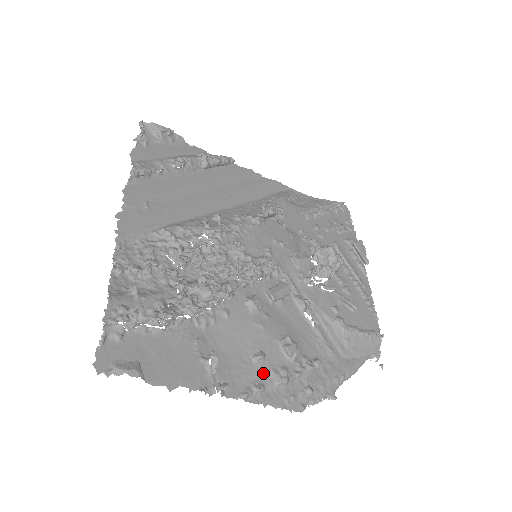
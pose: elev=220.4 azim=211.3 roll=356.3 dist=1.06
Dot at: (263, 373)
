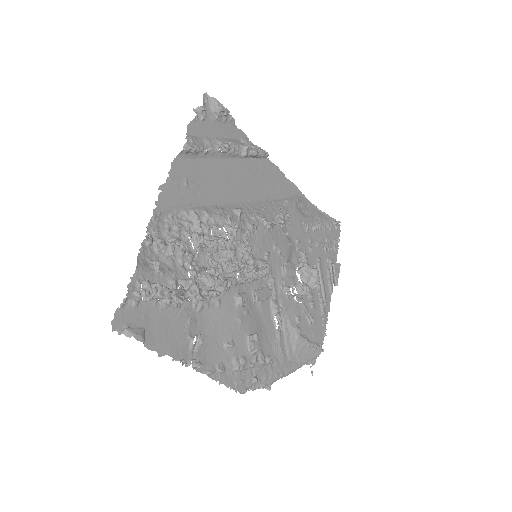
Dot at: (228, 358)
